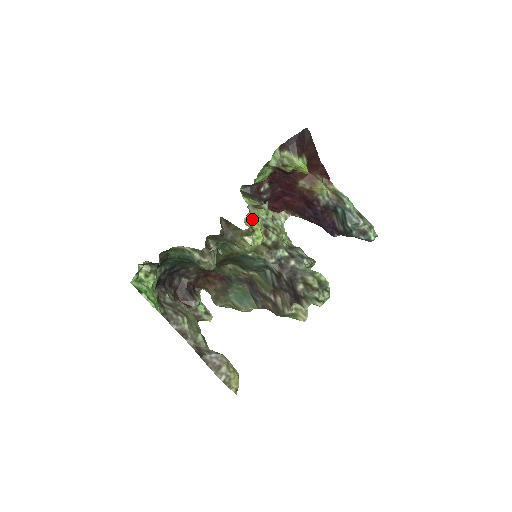
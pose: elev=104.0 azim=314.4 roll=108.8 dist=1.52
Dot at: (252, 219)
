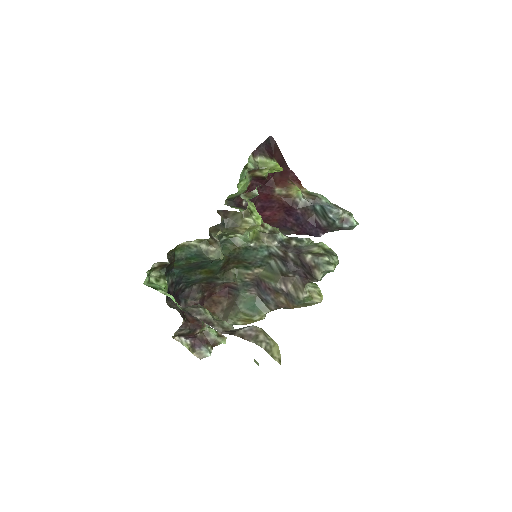
Dot at: (248, 202)
